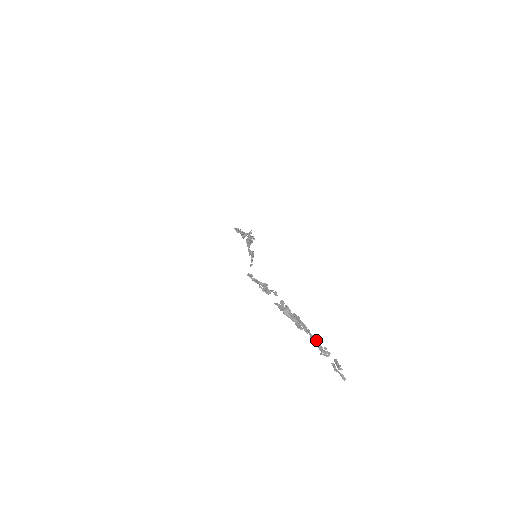
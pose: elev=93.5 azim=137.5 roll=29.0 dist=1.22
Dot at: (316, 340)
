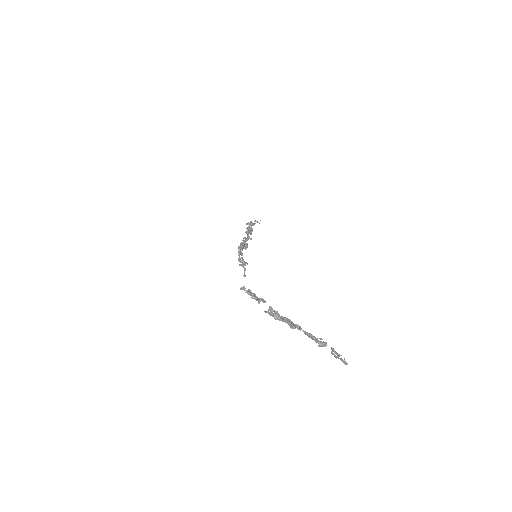
Dot at: (309, 335)
